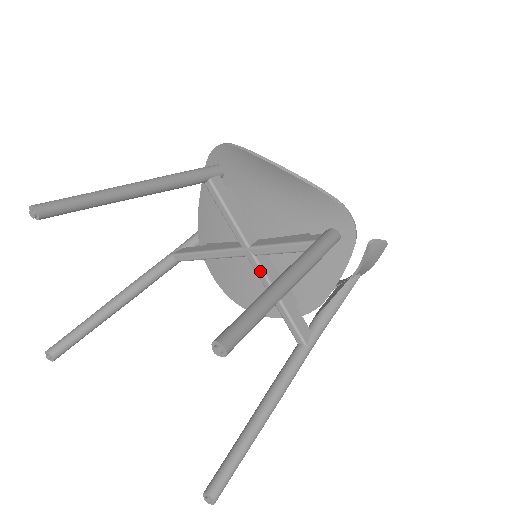
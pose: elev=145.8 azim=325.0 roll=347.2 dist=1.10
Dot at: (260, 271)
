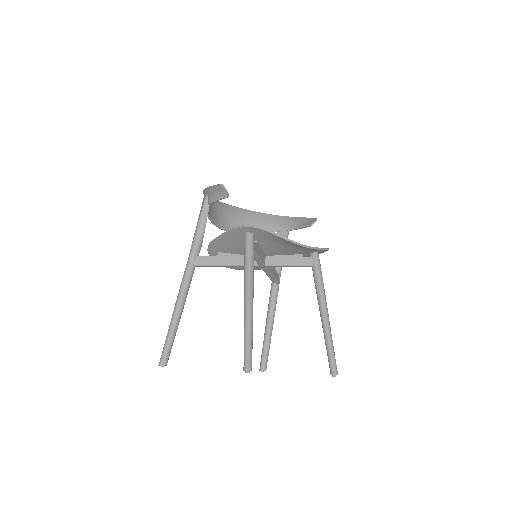
Dot at: (267, 271)
